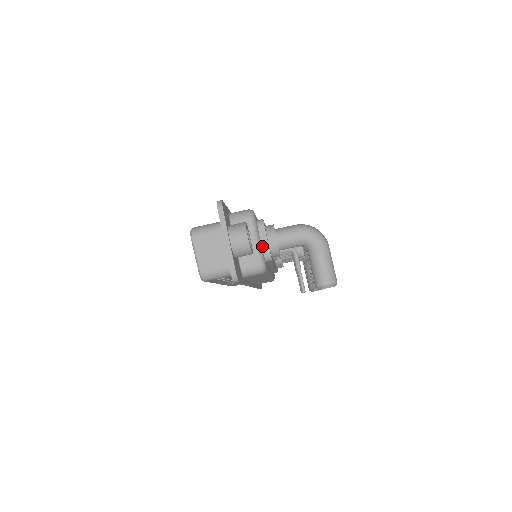
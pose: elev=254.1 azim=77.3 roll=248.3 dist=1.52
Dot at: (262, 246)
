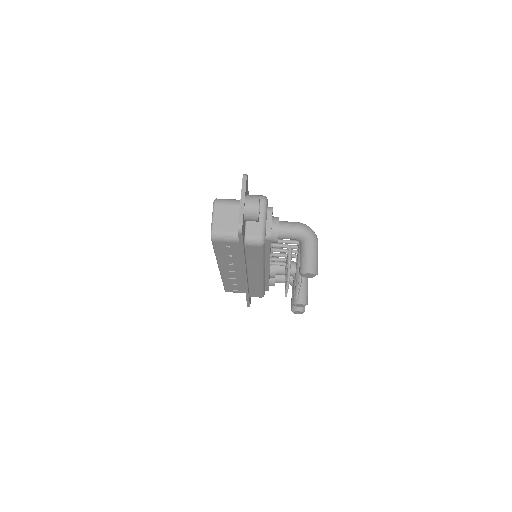
Dot at: (266, 225)
